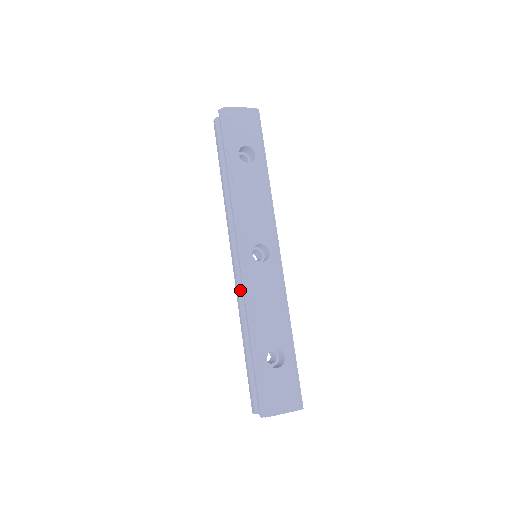
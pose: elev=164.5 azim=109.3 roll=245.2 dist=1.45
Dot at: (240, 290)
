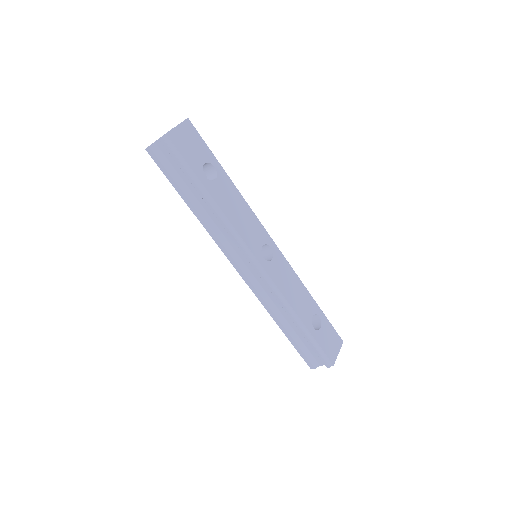
Dot at: (261, 291)
